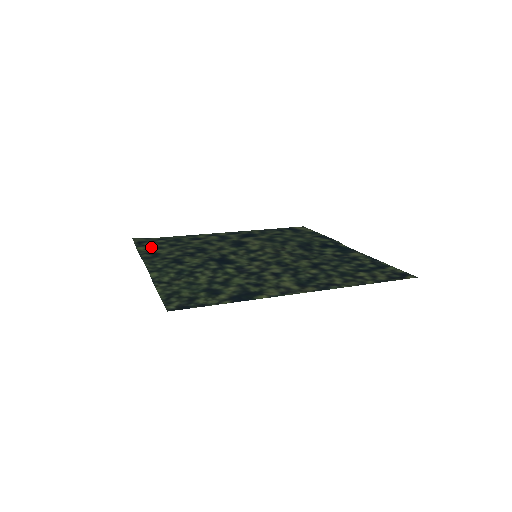
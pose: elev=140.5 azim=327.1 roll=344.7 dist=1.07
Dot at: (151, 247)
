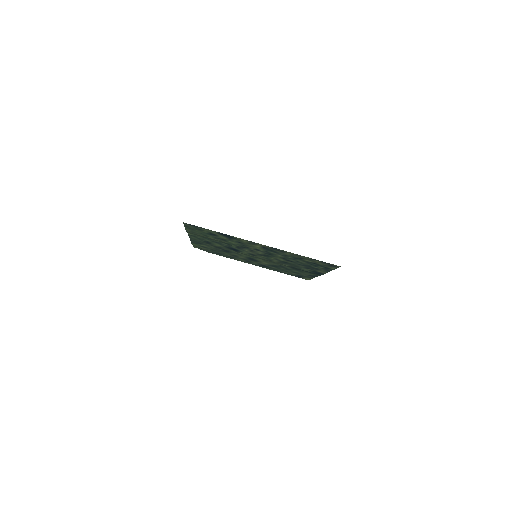
Dot at: (200, 246)
